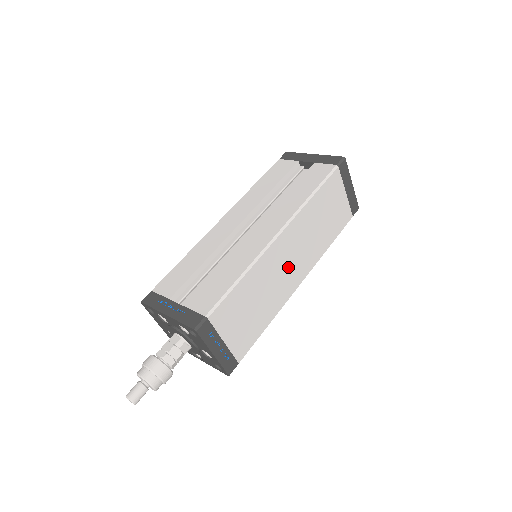
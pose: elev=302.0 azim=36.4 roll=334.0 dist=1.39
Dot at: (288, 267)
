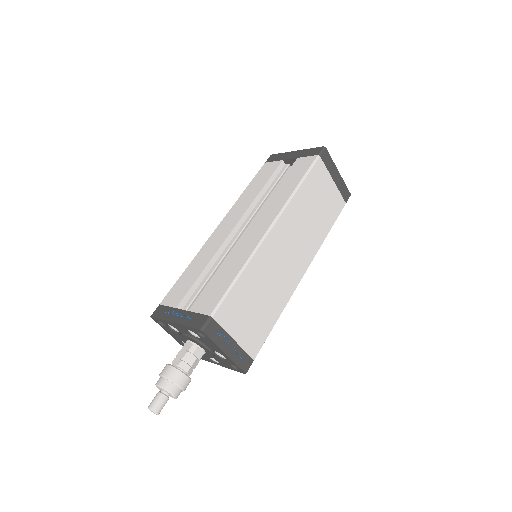
Dot at: (287, 260)
